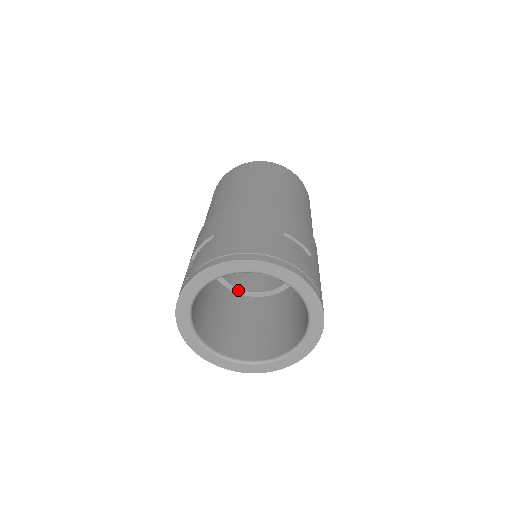
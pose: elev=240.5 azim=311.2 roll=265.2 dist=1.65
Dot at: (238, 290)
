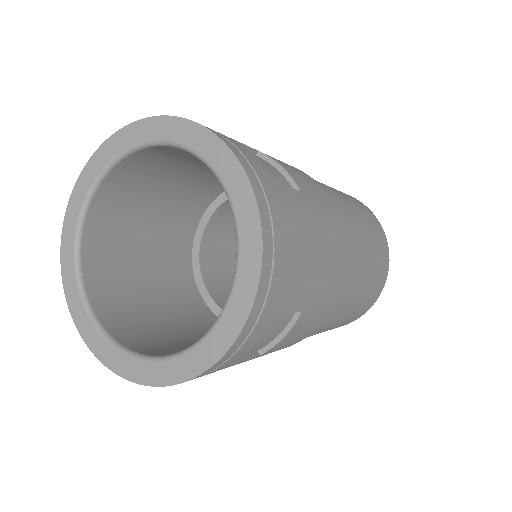
Dot at: occluded
